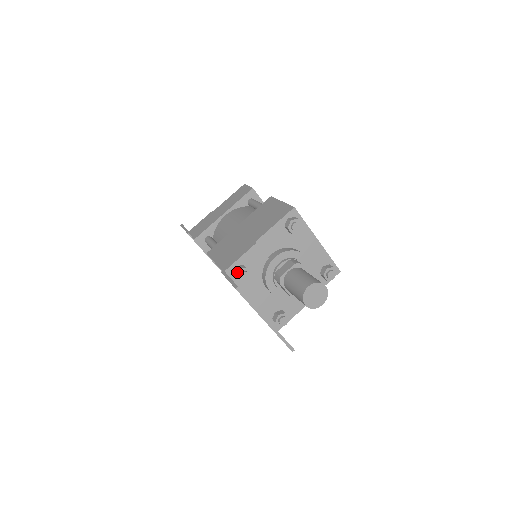
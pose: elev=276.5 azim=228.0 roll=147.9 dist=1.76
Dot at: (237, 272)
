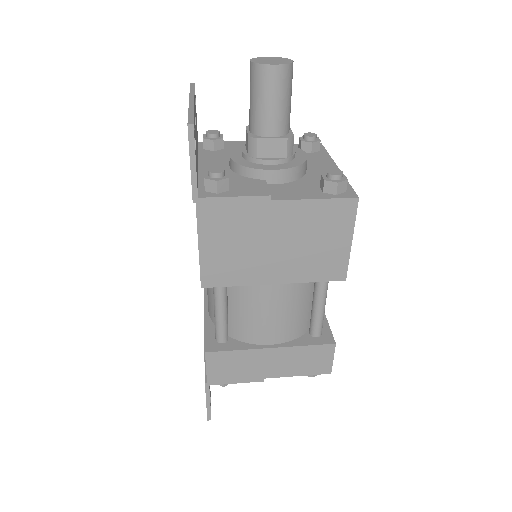
Dot at: occluded
